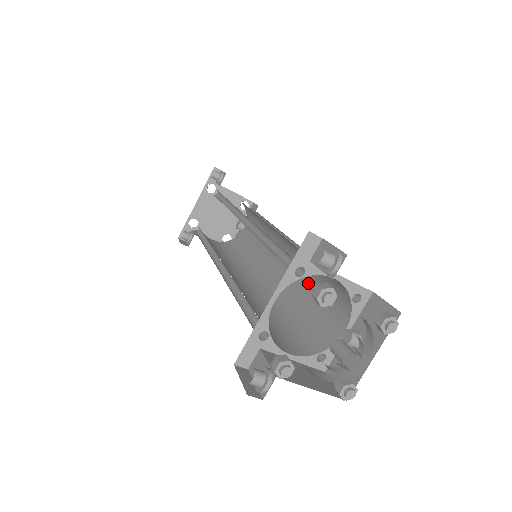
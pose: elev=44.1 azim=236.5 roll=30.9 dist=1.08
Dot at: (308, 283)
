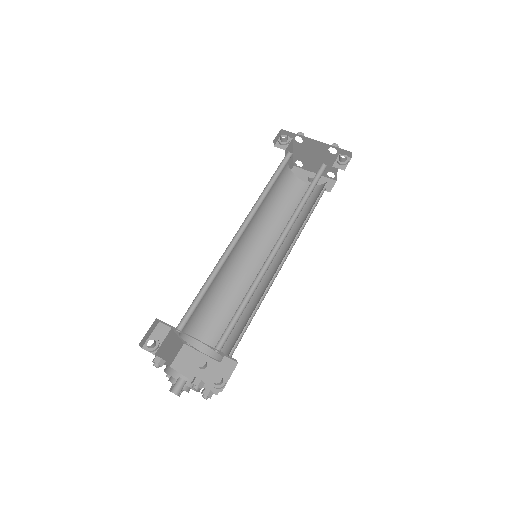
Dot at: occluded
